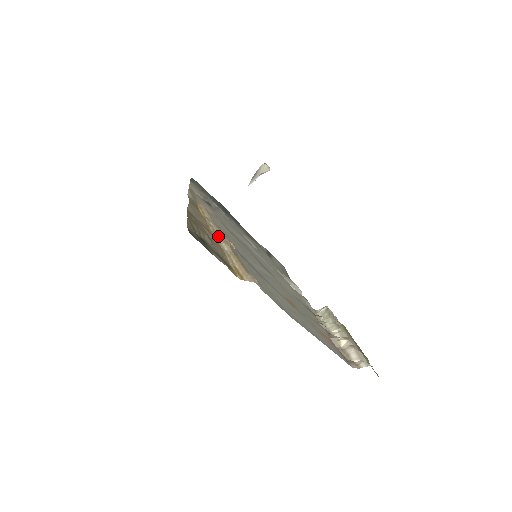
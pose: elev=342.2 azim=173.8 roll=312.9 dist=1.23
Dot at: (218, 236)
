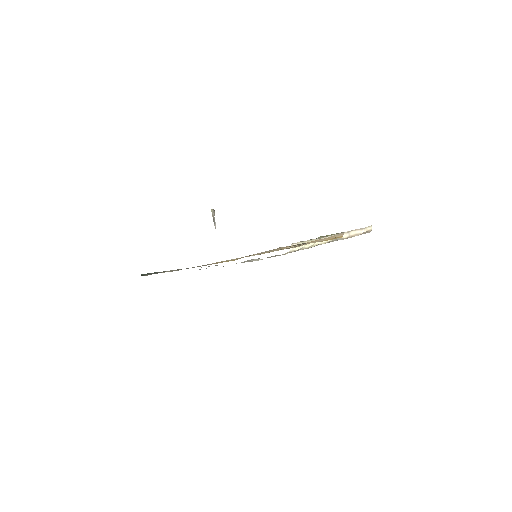
Dot at: occluded
